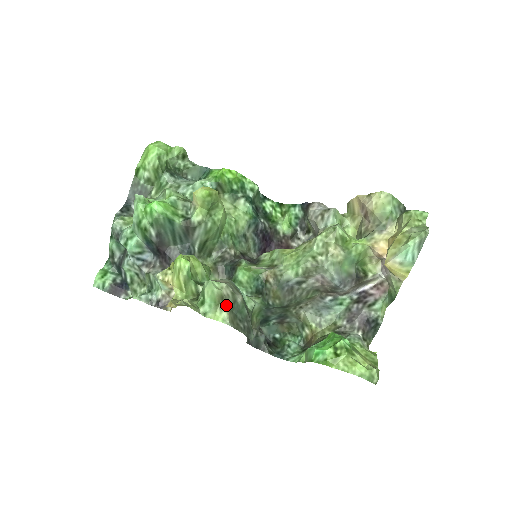
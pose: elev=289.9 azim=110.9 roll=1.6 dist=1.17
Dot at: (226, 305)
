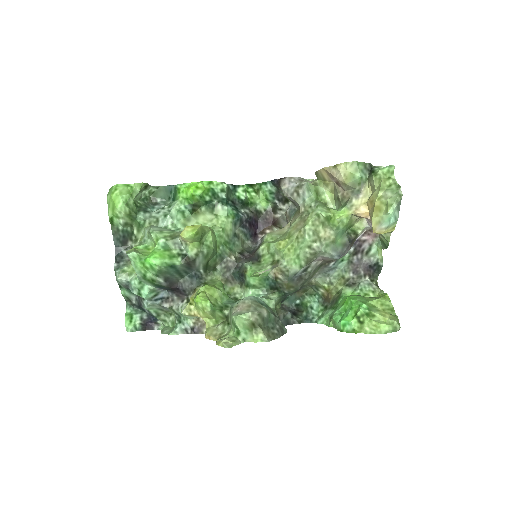
Dot at: (258, 327)
